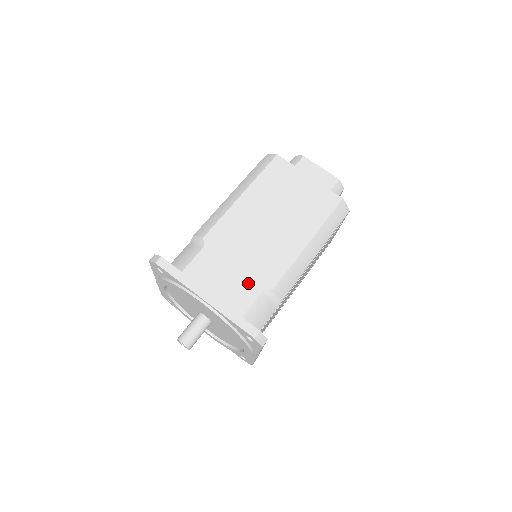
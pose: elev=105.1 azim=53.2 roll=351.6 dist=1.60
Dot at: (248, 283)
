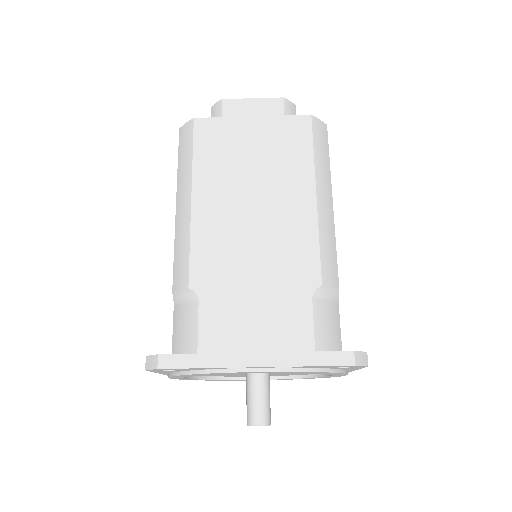
Dot at: (287, 301)
